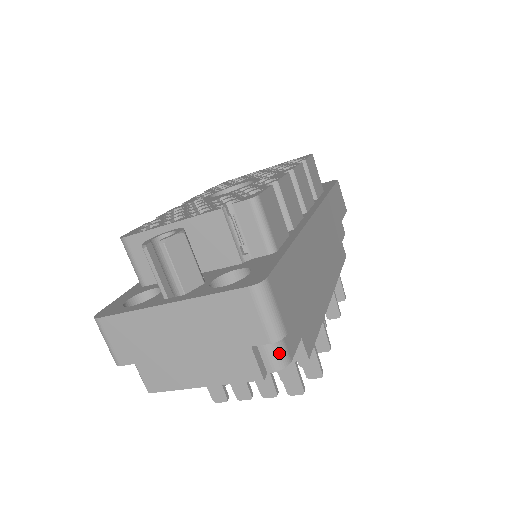
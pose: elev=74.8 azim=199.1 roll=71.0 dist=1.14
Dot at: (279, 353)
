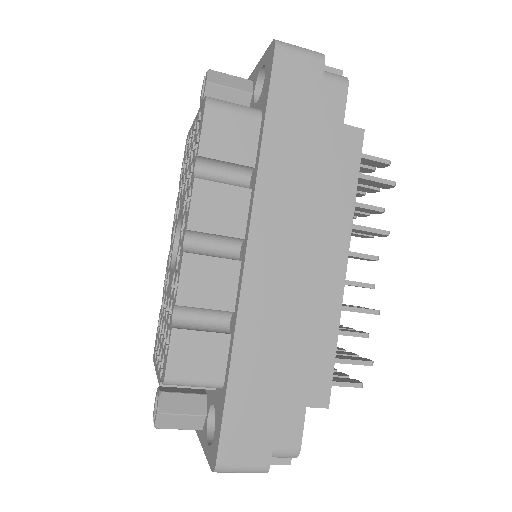
Dot at: (284, 456)
